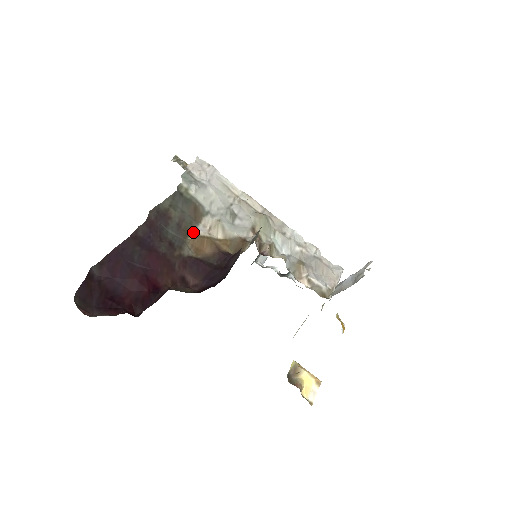
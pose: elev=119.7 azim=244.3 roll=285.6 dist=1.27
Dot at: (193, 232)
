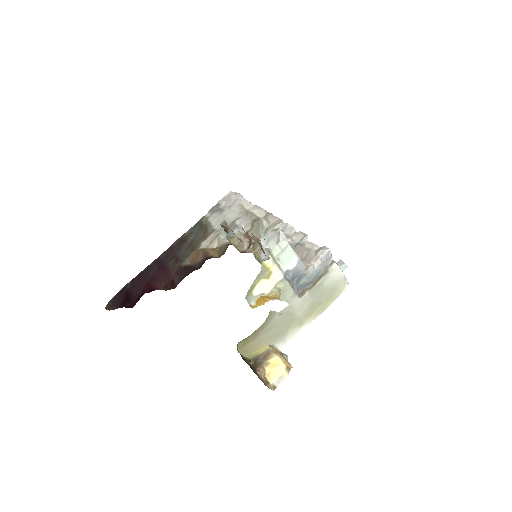
Dot at: (197, 248)
